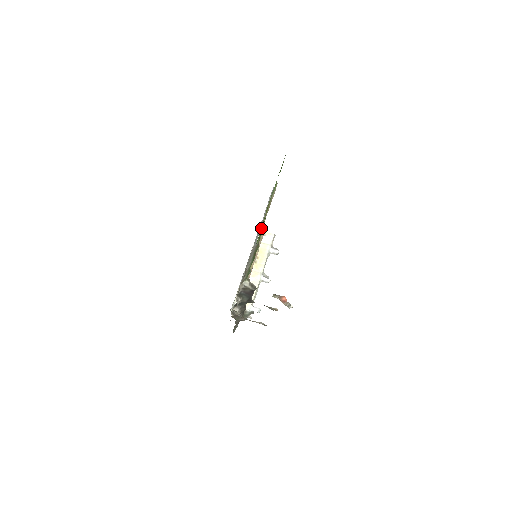
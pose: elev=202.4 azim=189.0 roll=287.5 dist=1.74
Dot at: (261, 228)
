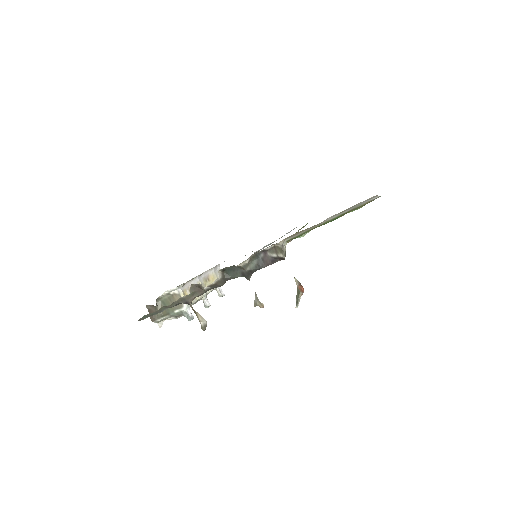
Dot at: occluded
